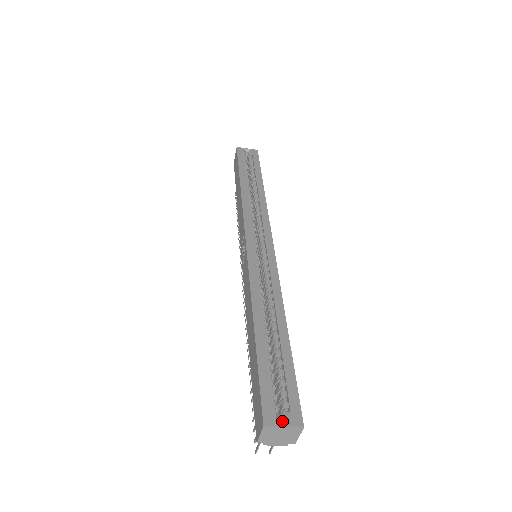
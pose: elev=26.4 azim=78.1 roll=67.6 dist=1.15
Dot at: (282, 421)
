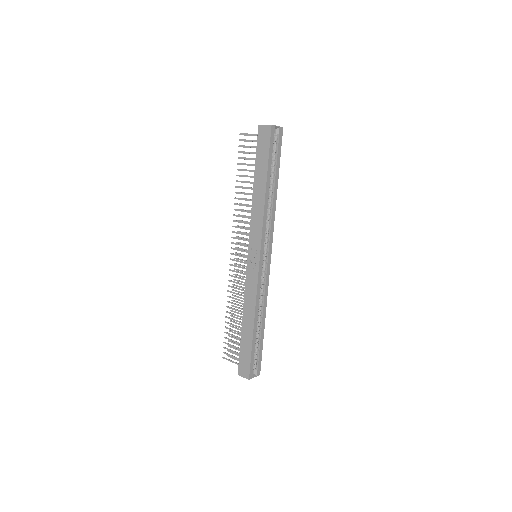
Dot at: occluded
